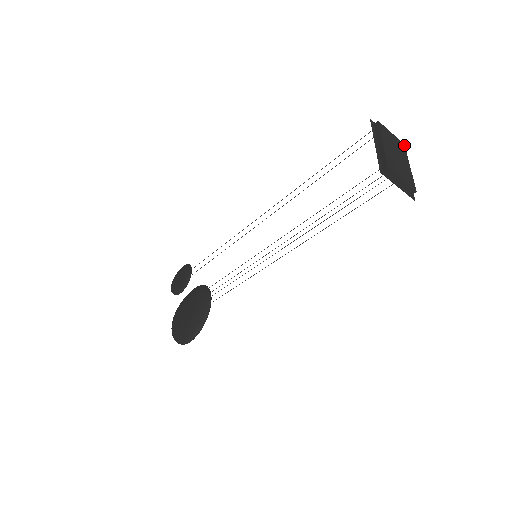
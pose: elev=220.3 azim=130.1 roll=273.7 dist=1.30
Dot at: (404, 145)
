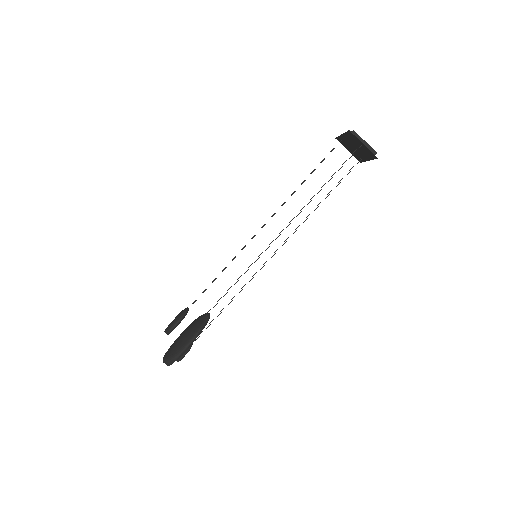
Dot at: occluded
